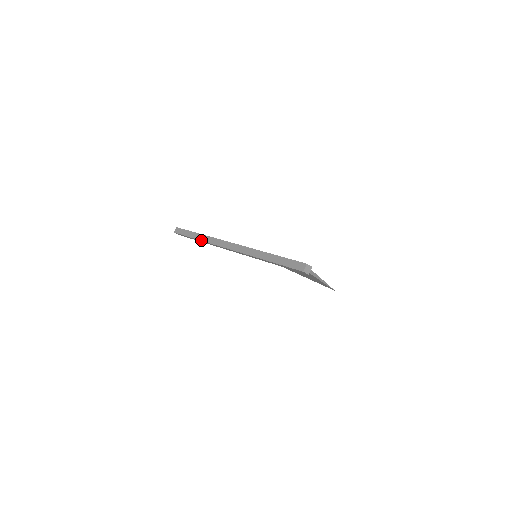
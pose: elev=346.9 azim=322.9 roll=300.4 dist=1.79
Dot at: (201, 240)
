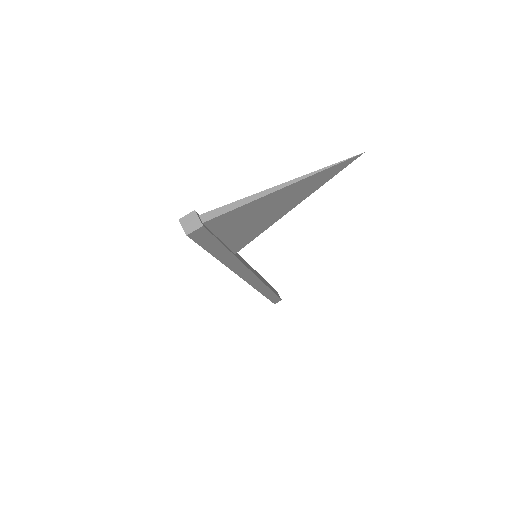
Dot at: occluded
